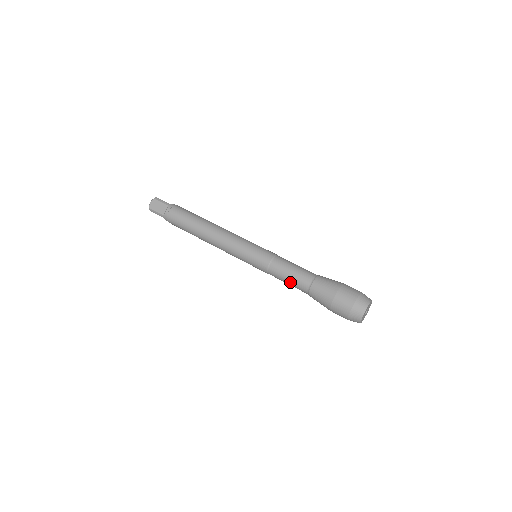
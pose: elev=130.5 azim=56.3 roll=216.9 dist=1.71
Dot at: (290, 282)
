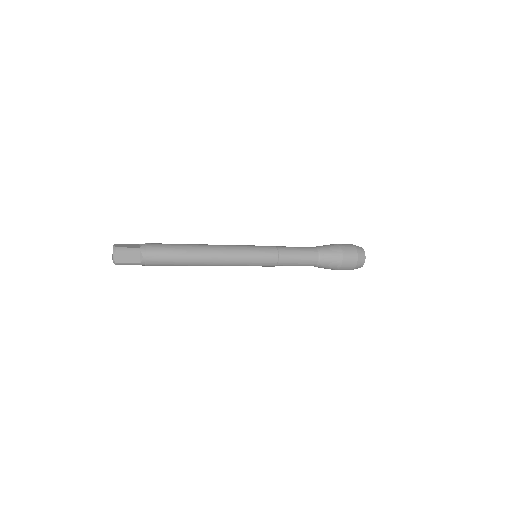
Dot at: (301, 252)
